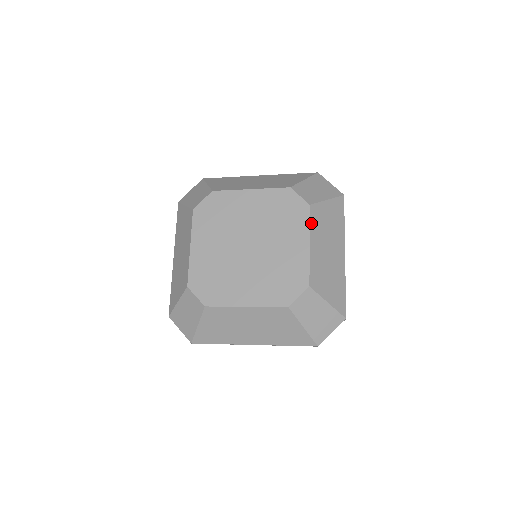
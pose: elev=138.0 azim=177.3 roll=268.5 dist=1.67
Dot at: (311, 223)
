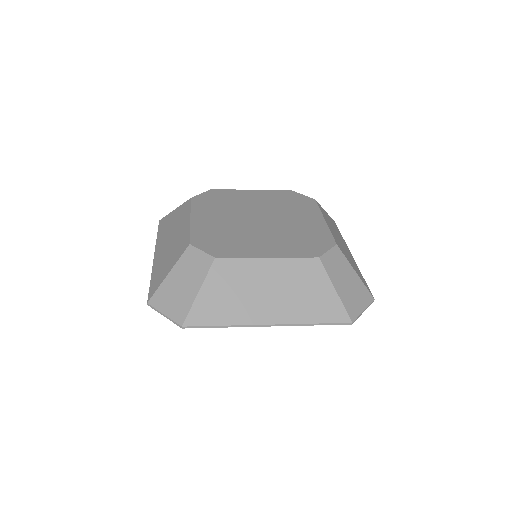
Dot at: (320, 210)
